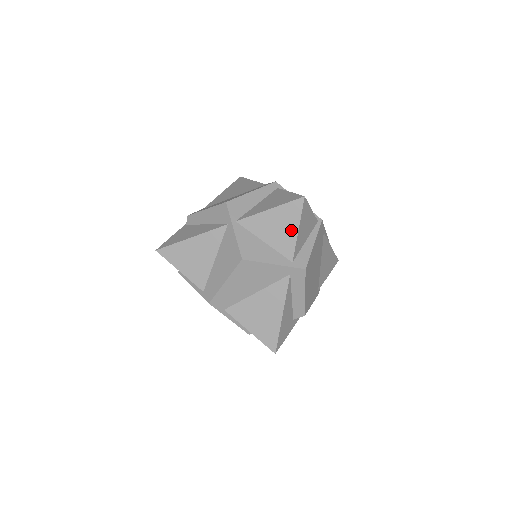
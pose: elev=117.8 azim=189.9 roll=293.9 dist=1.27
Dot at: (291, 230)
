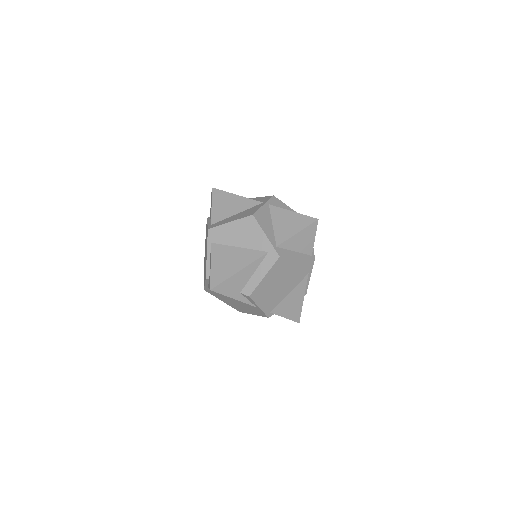
Dot at: (294, 230)
